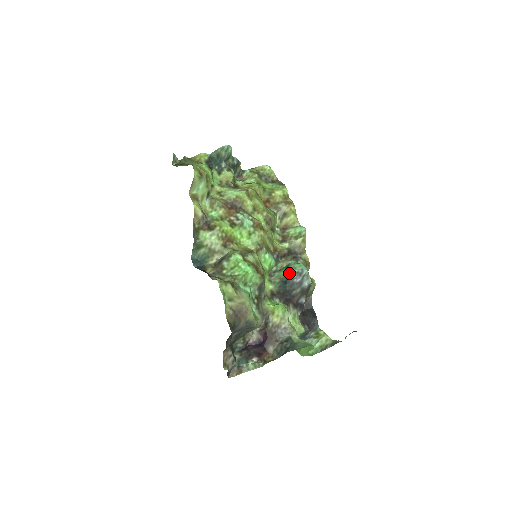
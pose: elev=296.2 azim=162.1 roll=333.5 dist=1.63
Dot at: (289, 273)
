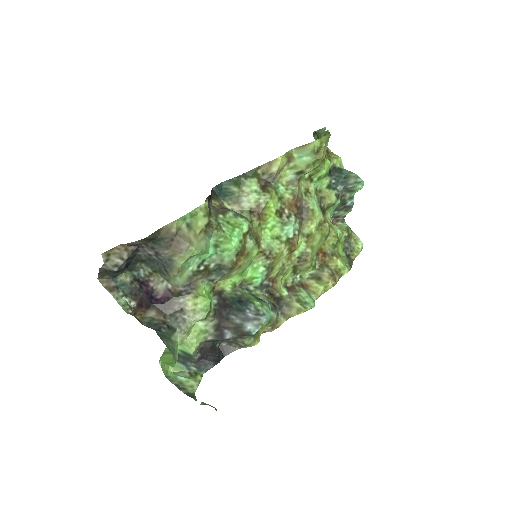
Dot at: (253, 301)
